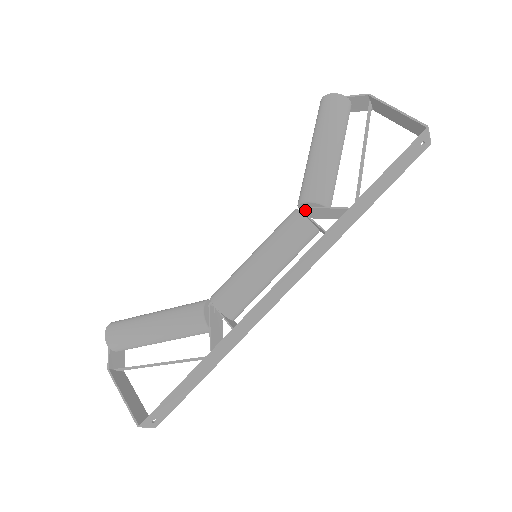
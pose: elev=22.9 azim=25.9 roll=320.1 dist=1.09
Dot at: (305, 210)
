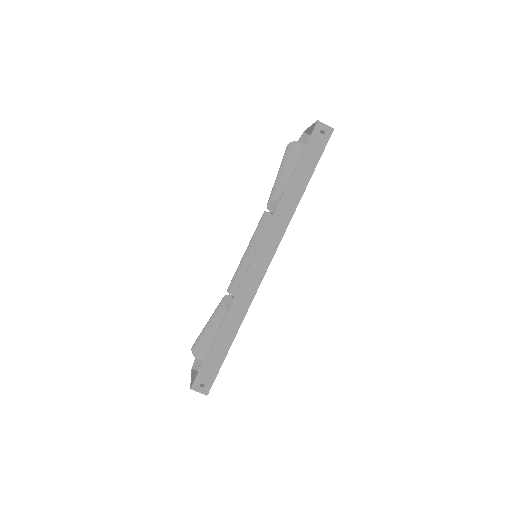
Dot at: occluded
